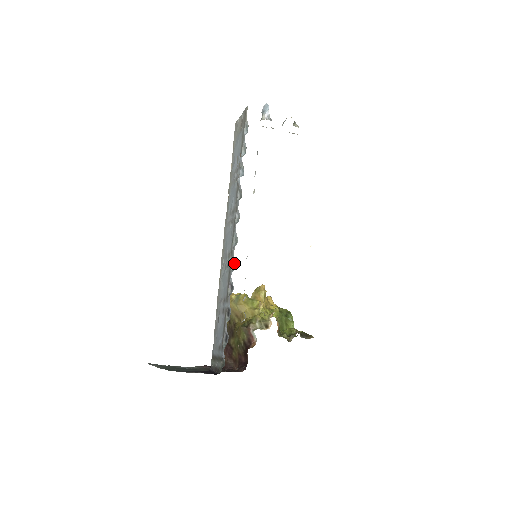
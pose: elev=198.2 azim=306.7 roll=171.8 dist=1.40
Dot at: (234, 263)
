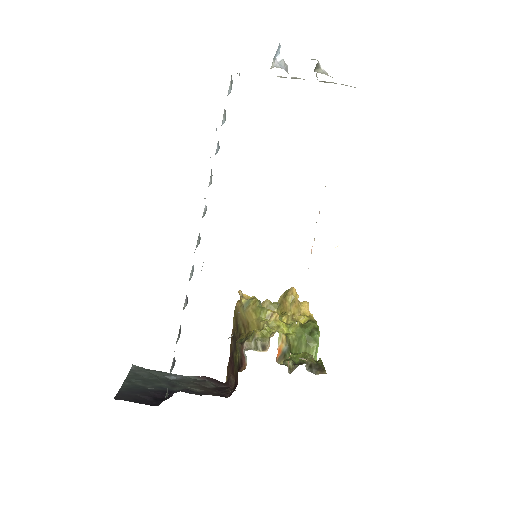
Dot at: (193, 270)
